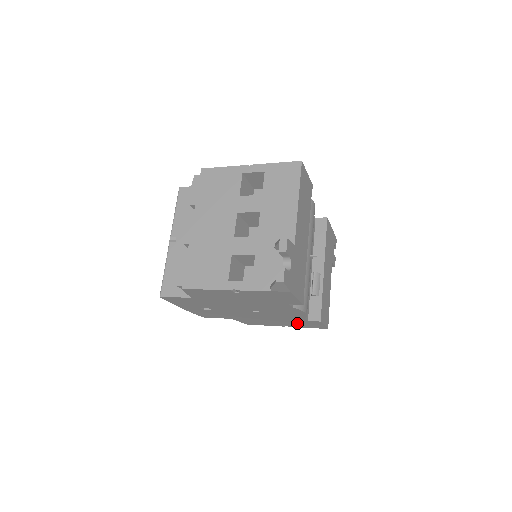
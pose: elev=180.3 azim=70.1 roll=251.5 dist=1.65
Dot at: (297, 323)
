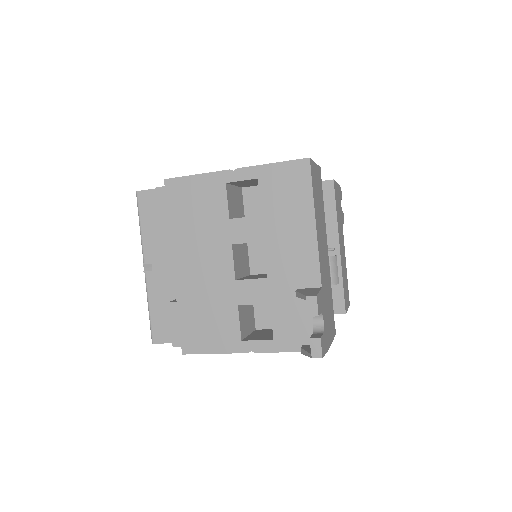
Dot at: occluded
